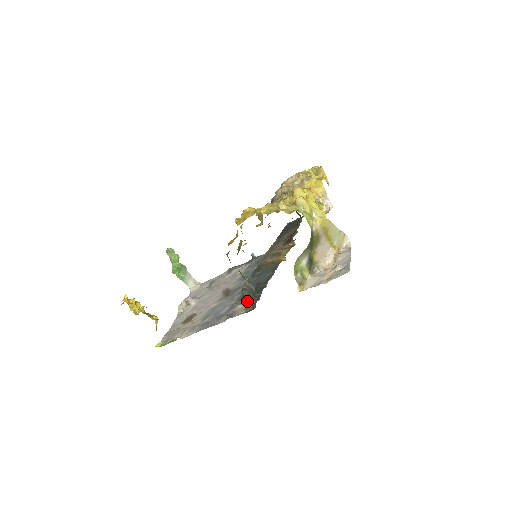
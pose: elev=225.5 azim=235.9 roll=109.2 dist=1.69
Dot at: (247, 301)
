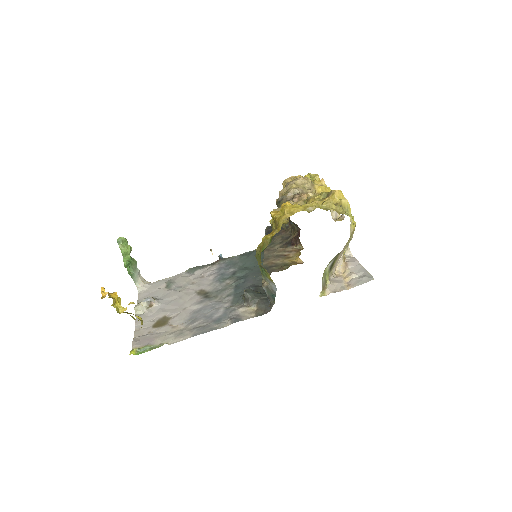
Dot at: (252, 304)
